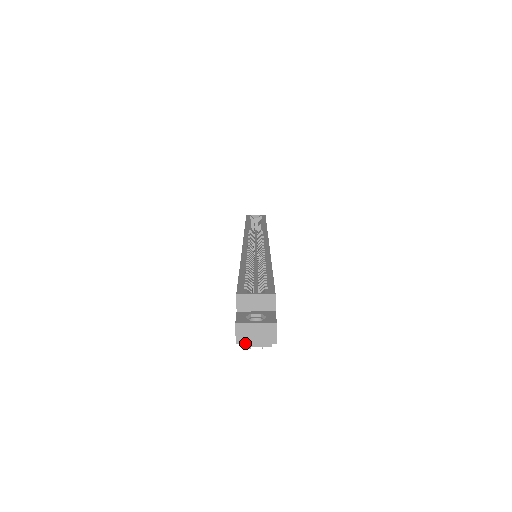
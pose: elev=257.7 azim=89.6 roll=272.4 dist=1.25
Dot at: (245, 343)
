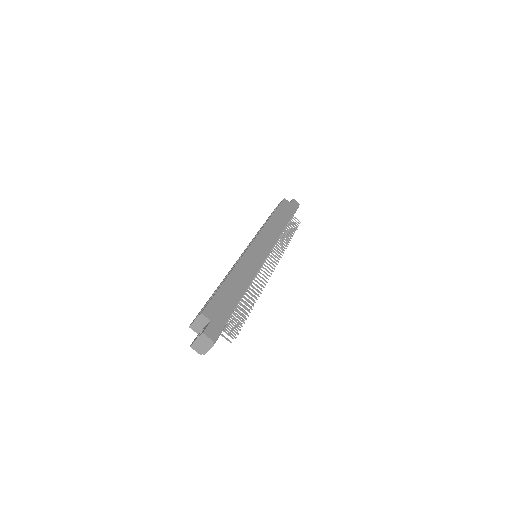
Dot at: (203, 352)
